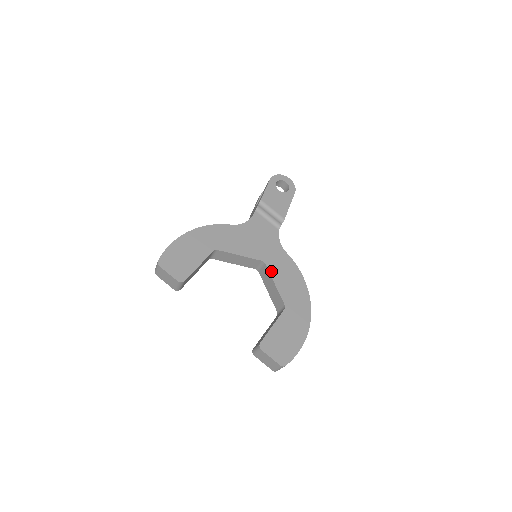
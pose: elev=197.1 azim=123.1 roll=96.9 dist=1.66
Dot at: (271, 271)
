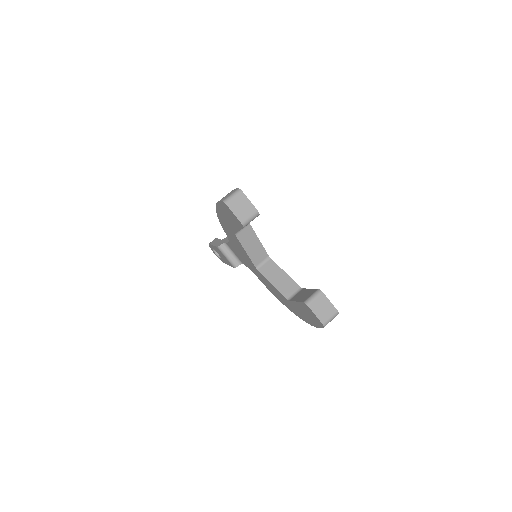
Dot at: (277, 265)
